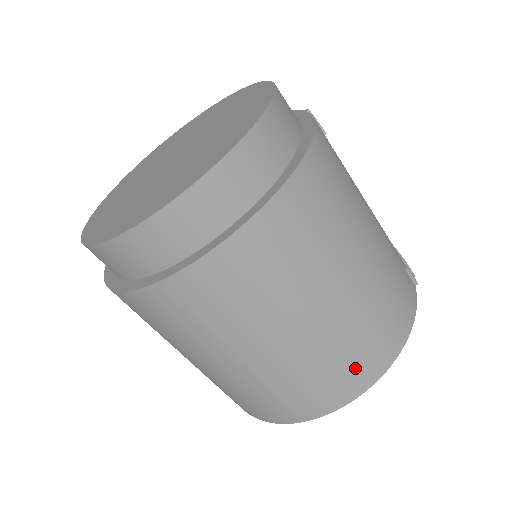
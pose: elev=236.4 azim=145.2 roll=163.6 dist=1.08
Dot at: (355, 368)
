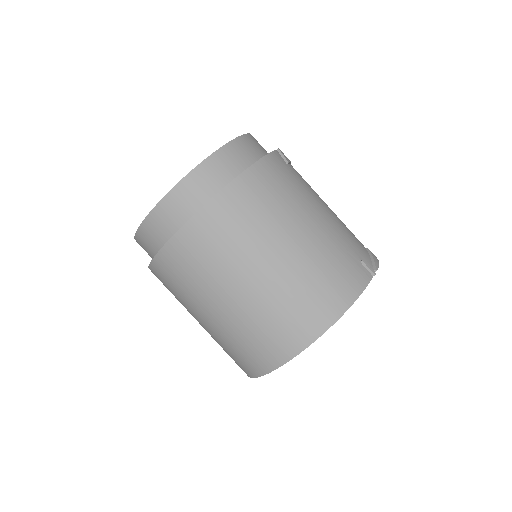
Dot at: (293, 326)
